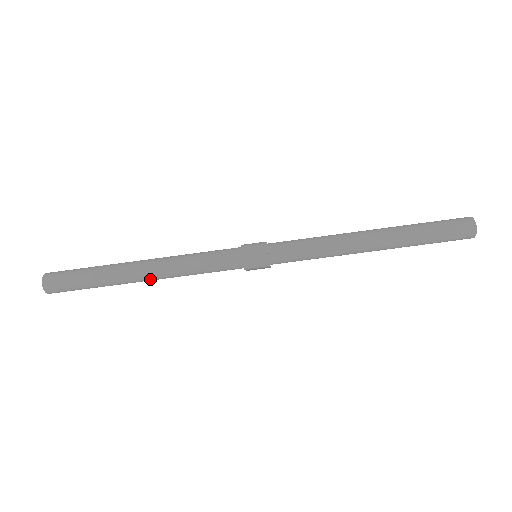
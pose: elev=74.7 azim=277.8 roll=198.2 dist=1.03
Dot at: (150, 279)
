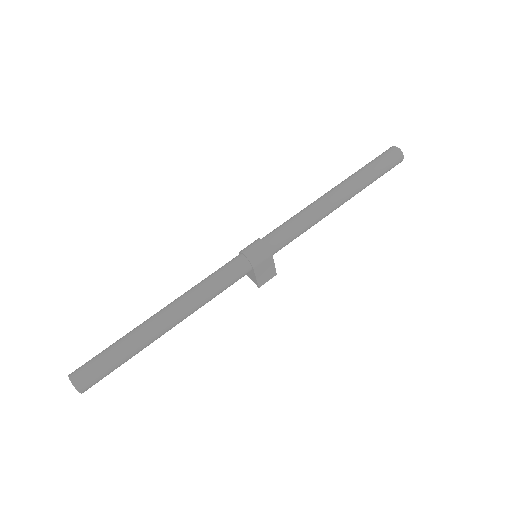
Dot at: (174, 320)
